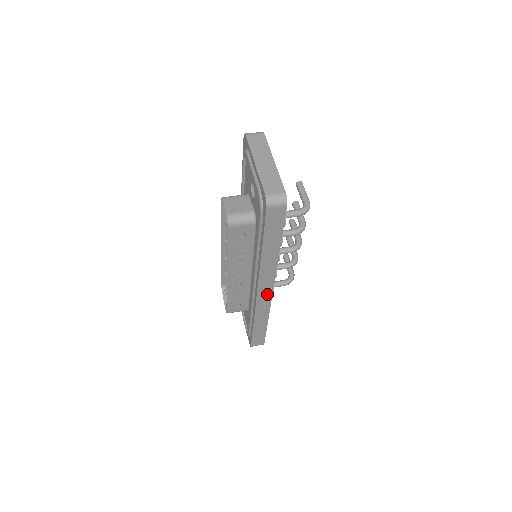
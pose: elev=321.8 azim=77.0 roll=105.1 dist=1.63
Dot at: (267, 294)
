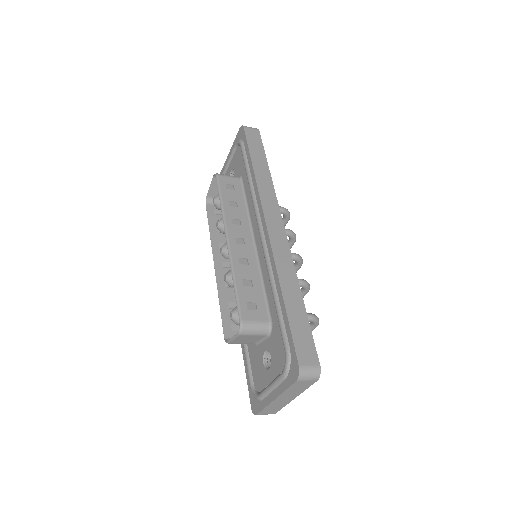
Dot at: (279, 232)
